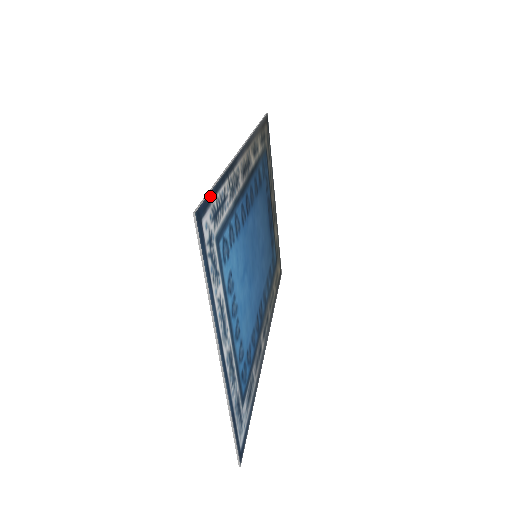
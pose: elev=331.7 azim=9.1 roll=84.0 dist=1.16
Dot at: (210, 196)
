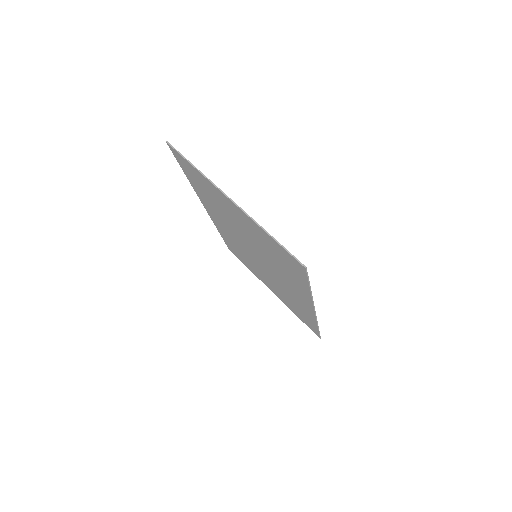
Dot at: (178, 160)
